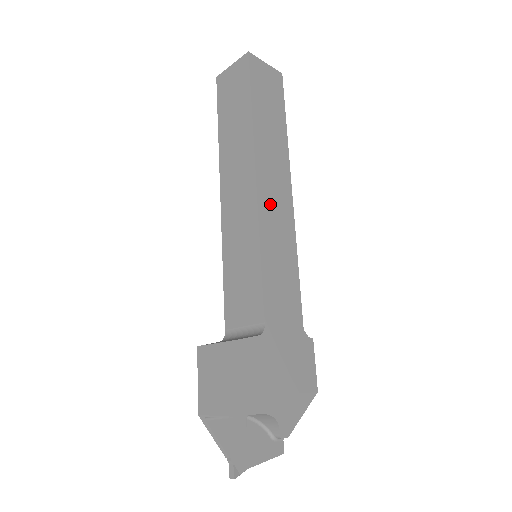
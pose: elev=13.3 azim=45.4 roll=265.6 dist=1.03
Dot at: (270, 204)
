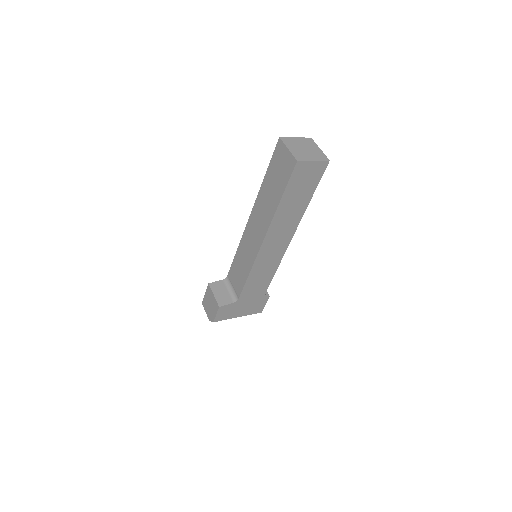
Dot at: (268, 250)
